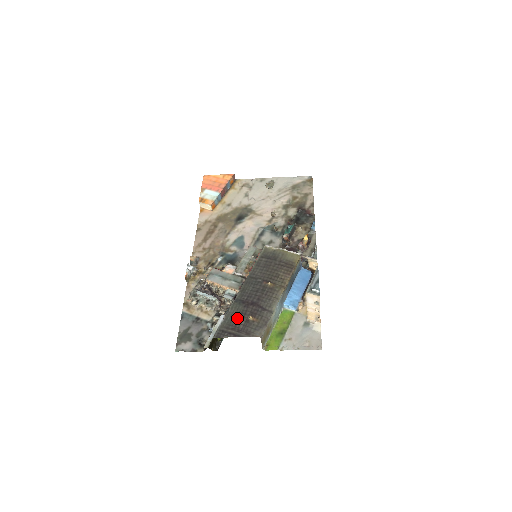
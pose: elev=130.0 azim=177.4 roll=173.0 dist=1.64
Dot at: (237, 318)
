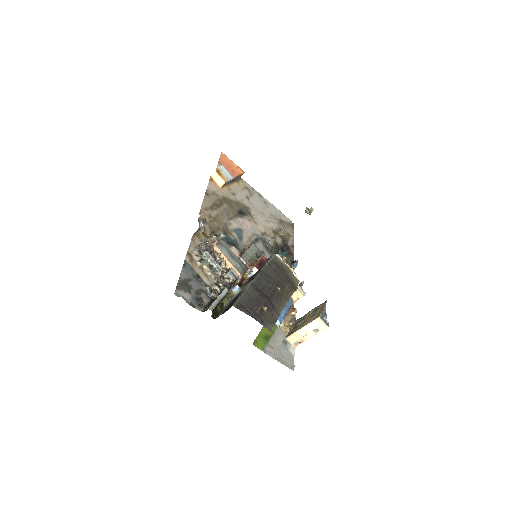
Dot at: (254, 301)
